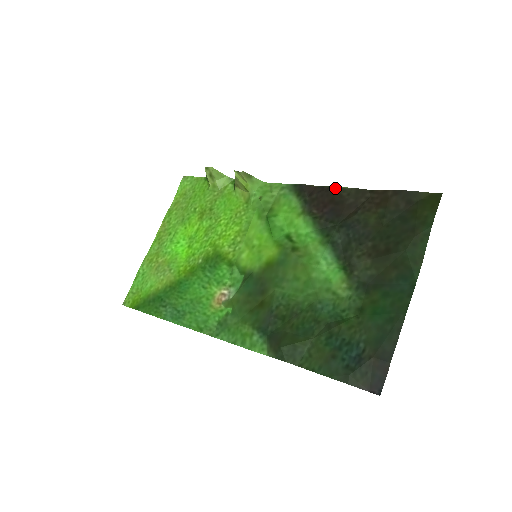
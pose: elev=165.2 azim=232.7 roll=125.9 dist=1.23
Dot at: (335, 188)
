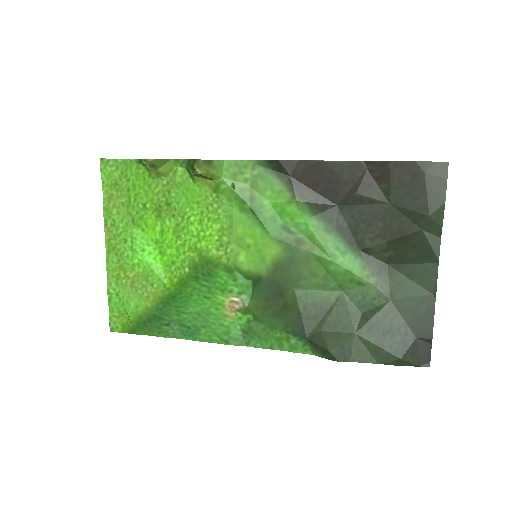
Dot at: (323, 163)
